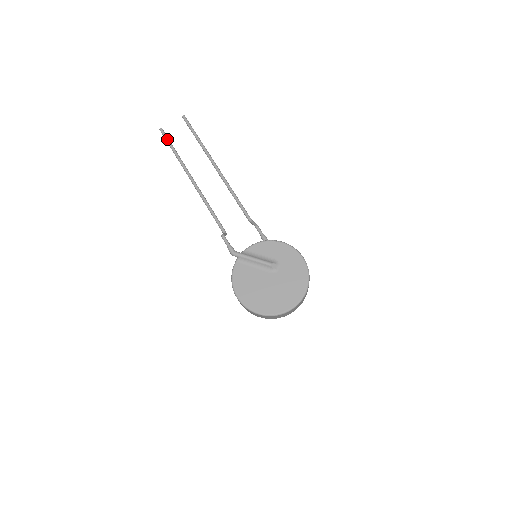
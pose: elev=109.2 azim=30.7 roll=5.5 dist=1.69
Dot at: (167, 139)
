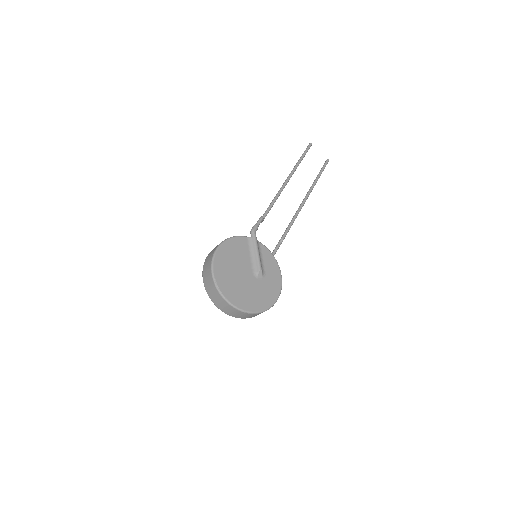
Dot at: (307, 151)
